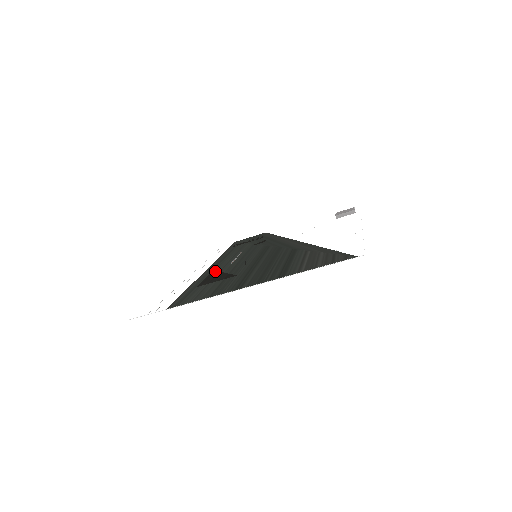
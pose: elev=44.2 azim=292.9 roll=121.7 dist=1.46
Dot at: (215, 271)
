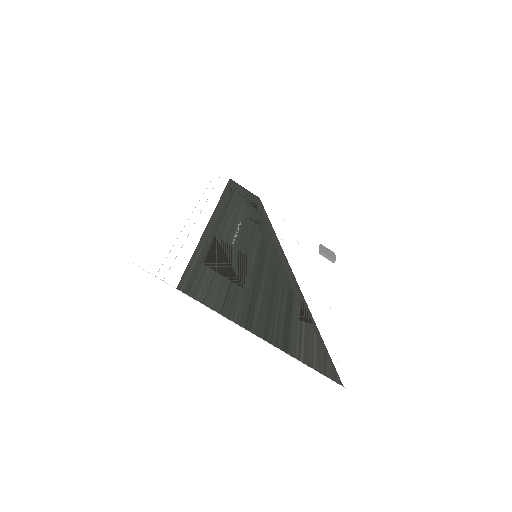
Dot at: (219, 243)
